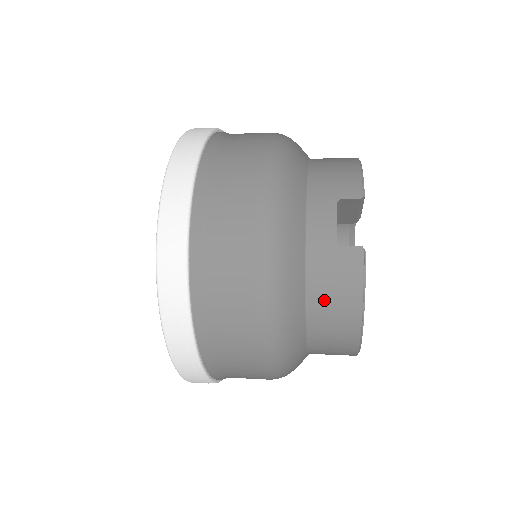
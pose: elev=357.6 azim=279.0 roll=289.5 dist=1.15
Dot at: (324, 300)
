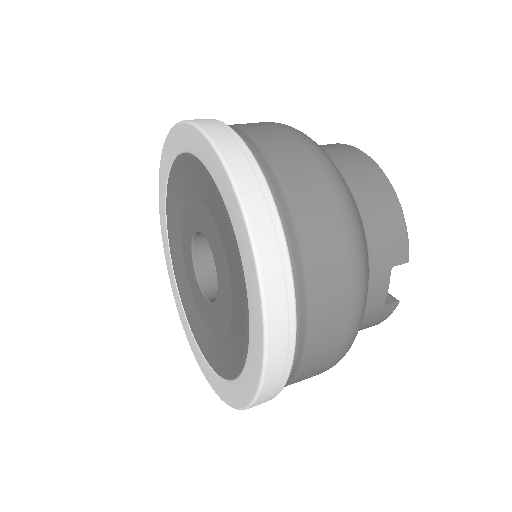
Dot at: occluded
